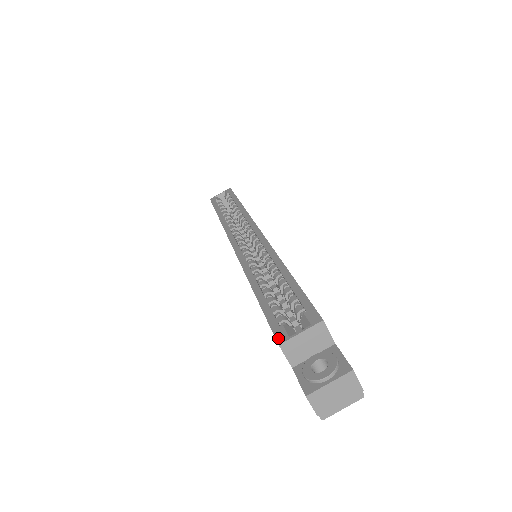
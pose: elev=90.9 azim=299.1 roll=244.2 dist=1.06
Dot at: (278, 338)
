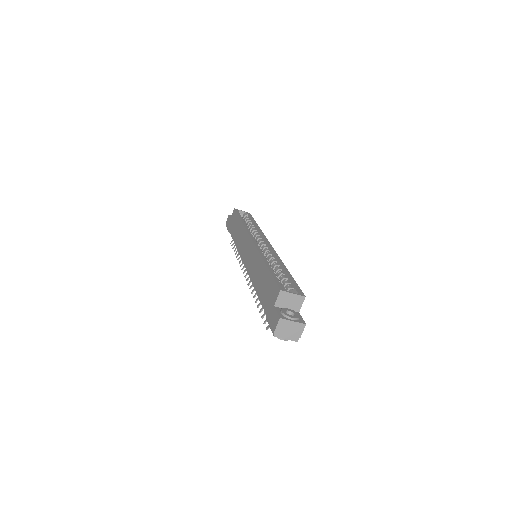
Dot at: (280, 288)
